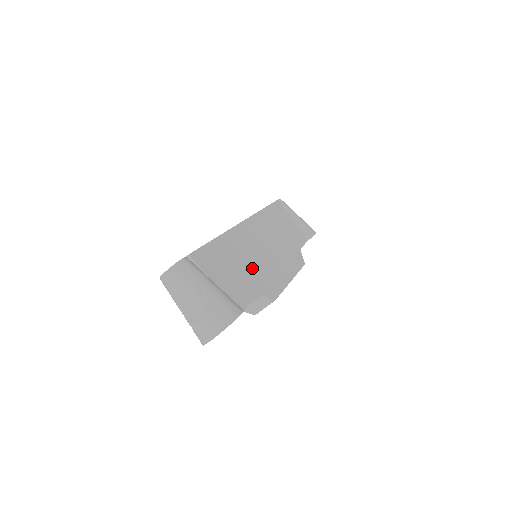
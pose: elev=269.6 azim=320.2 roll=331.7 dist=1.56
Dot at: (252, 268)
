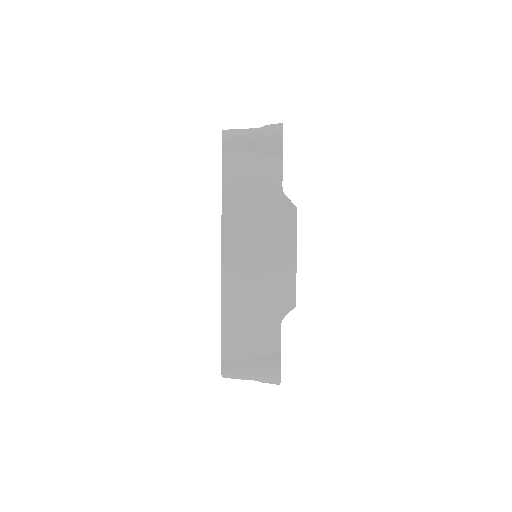
Dot at: (261, 301)
